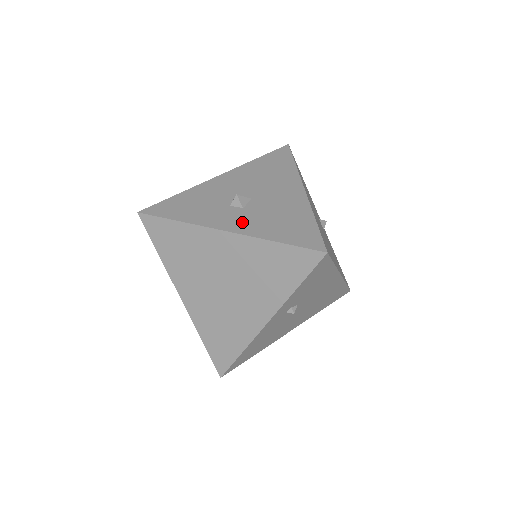
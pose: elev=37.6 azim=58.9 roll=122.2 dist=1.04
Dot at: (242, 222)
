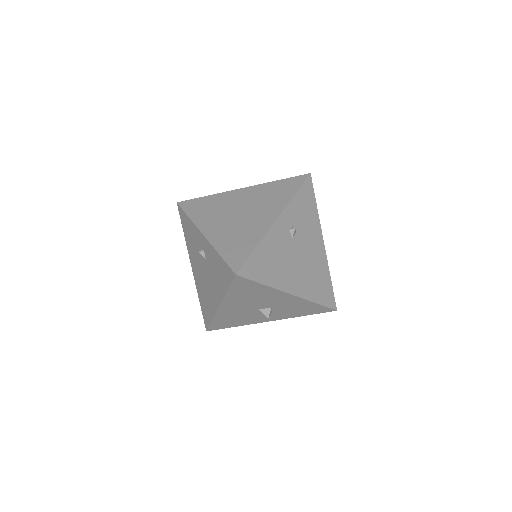
Dot at: occluded
